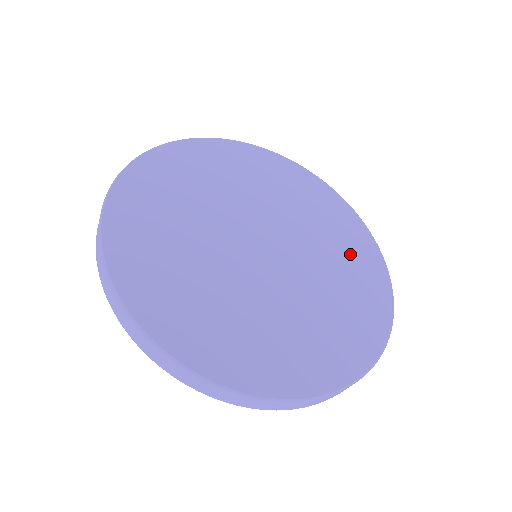
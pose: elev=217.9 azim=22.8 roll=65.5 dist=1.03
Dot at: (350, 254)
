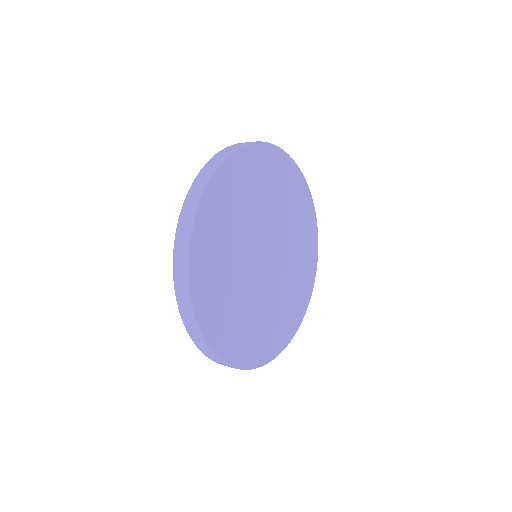
Dot at: (301, 220)
